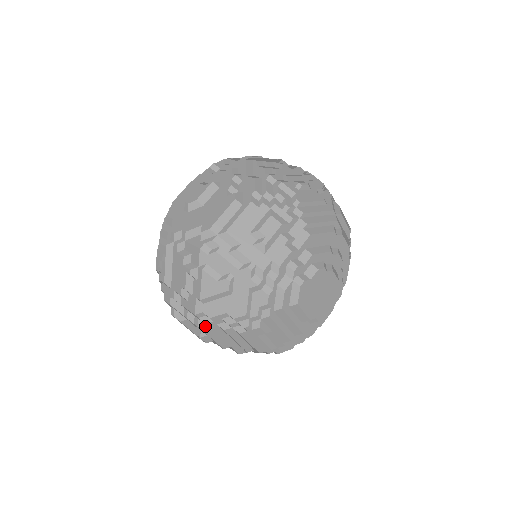
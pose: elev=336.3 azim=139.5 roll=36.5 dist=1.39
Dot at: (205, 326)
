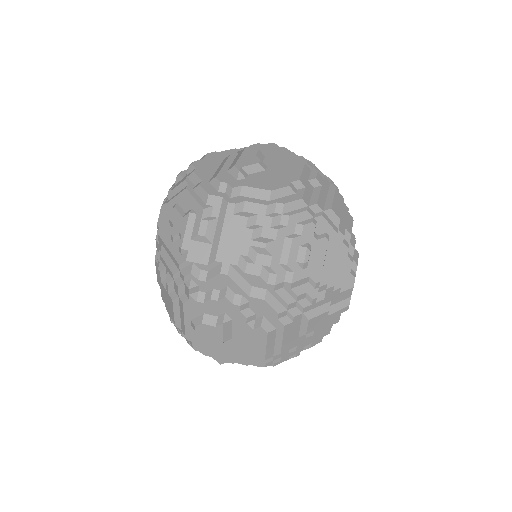
Dot at: occluded
